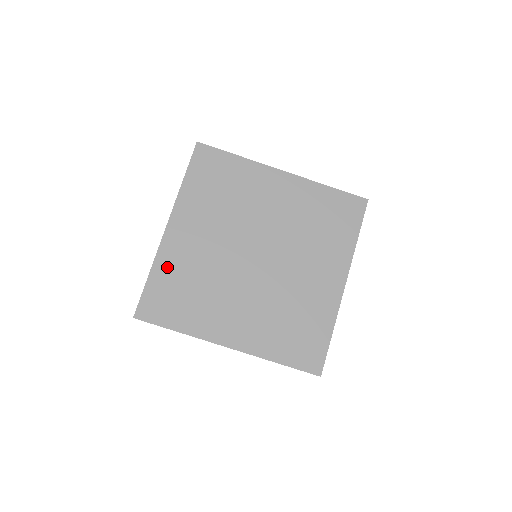
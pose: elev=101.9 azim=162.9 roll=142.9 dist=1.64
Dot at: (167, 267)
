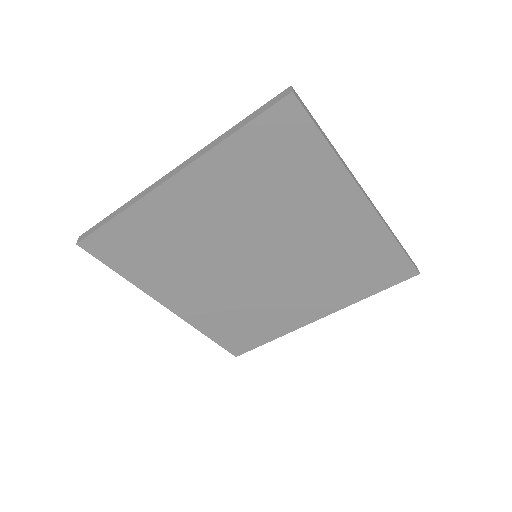
Dot at: (144, 220)
